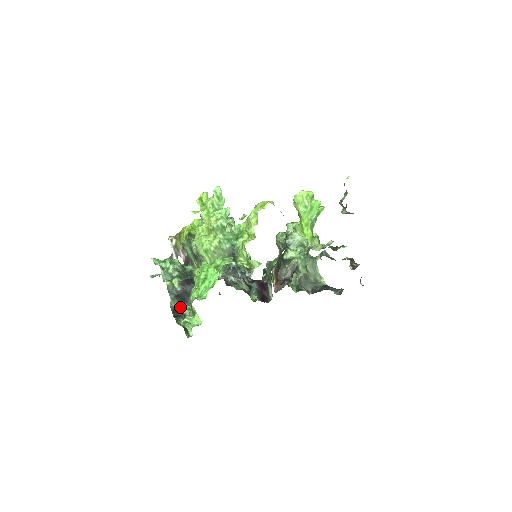
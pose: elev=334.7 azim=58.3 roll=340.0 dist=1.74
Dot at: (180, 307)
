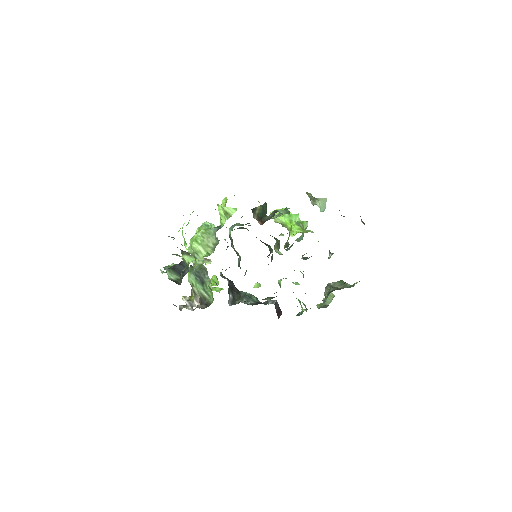
Dot at: (179, 279)
